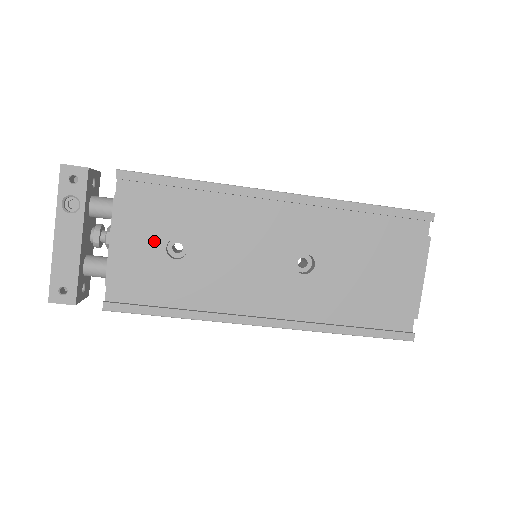
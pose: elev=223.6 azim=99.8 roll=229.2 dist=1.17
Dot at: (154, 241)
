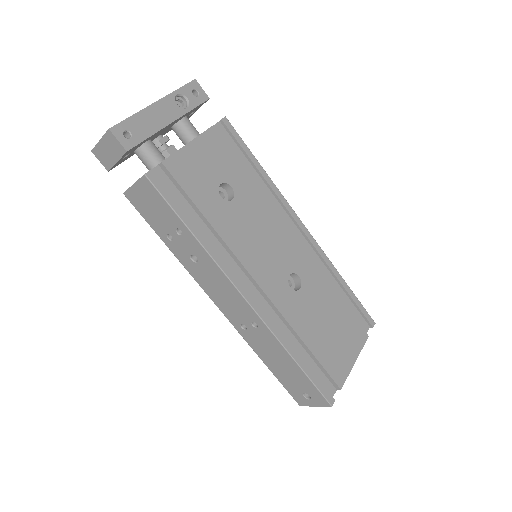
Dot at: (216, 173)
